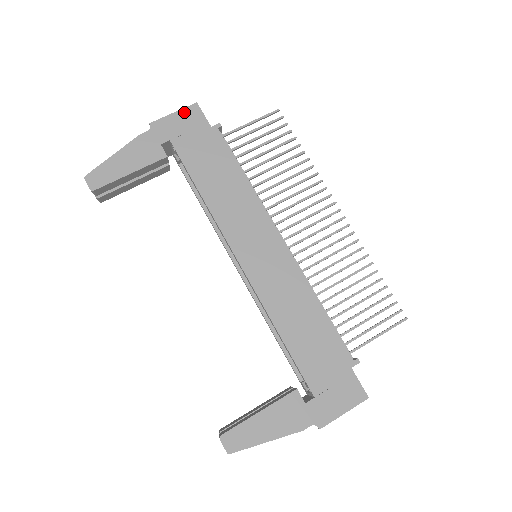
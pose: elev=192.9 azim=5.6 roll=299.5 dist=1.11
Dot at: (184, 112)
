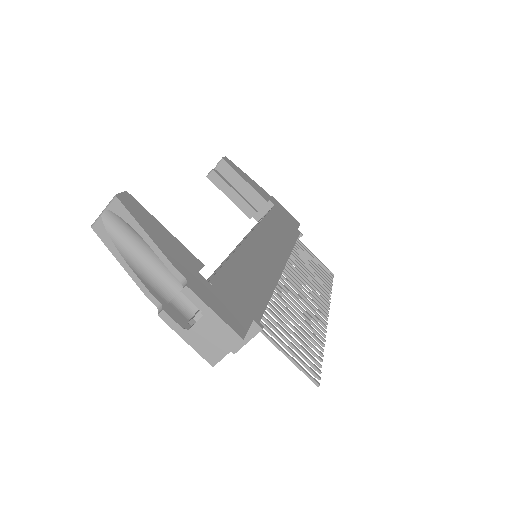
Dot at: (291, 216)
